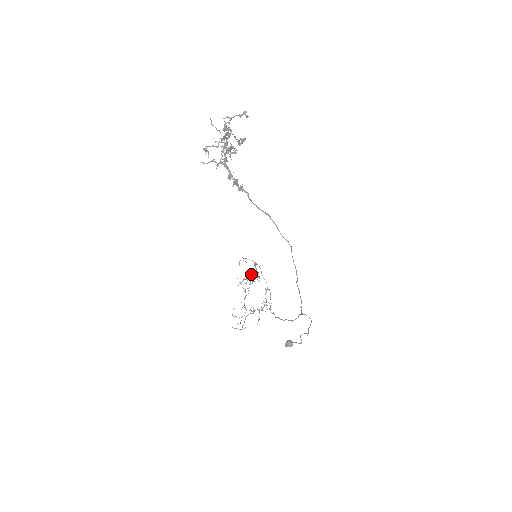
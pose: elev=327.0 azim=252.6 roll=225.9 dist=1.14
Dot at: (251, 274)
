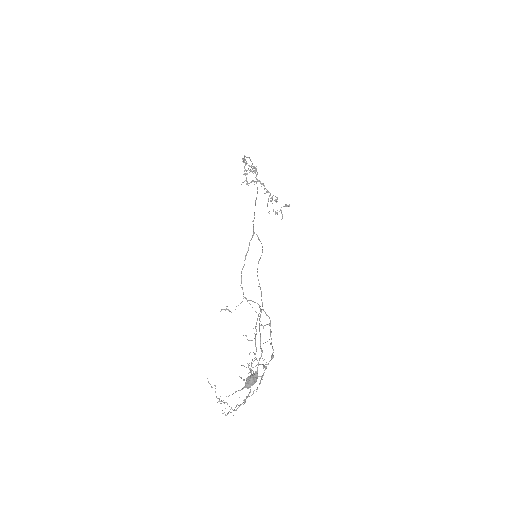
Dot at: occluded
